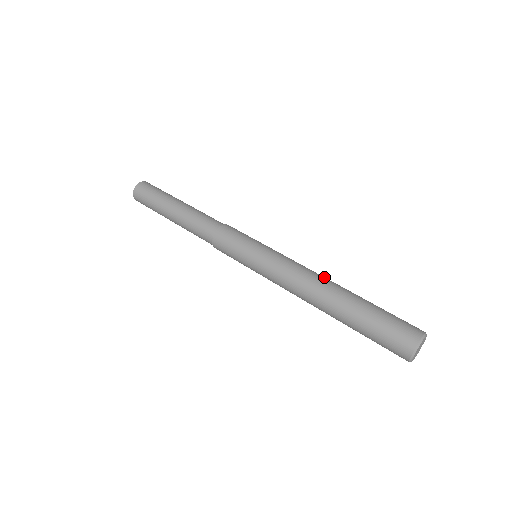
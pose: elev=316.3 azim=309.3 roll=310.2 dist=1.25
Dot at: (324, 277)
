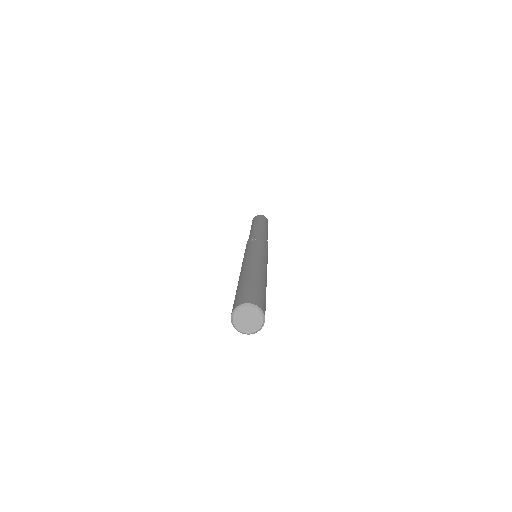
Dot at: occluded
